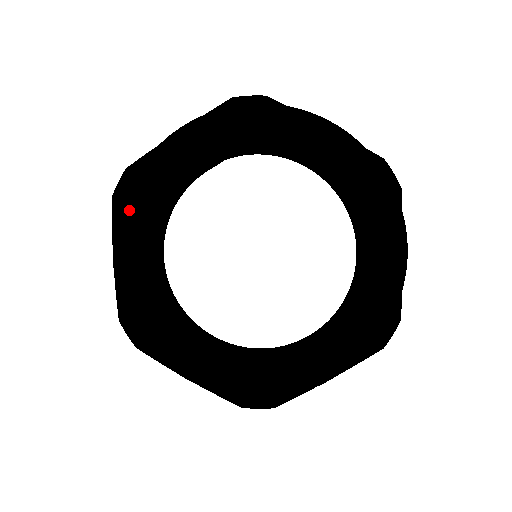
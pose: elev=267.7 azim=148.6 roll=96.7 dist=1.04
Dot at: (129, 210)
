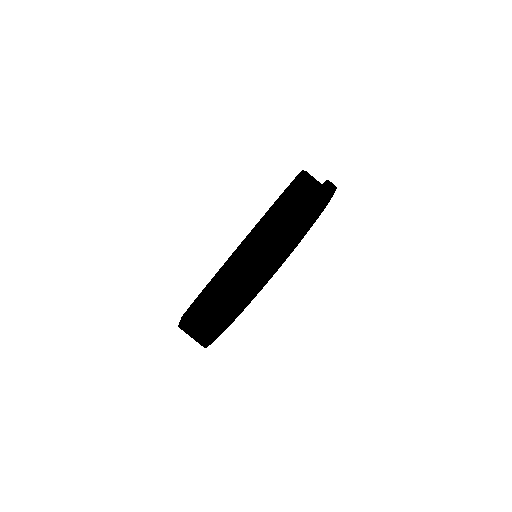
Dot at: occluded
